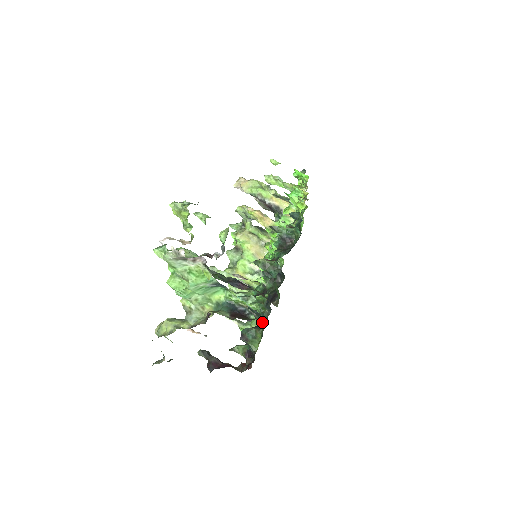
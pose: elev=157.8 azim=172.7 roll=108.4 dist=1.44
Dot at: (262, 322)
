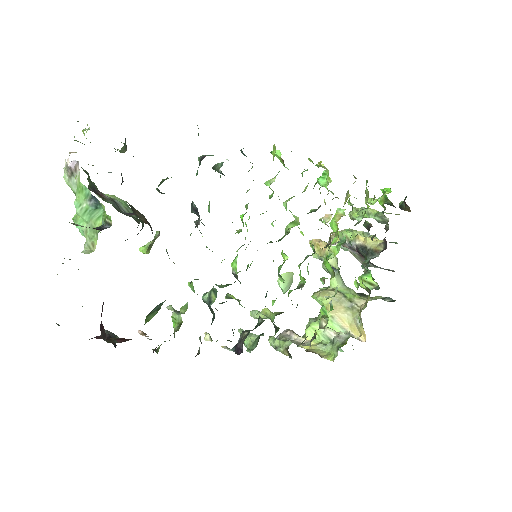
Dot at: occluded
